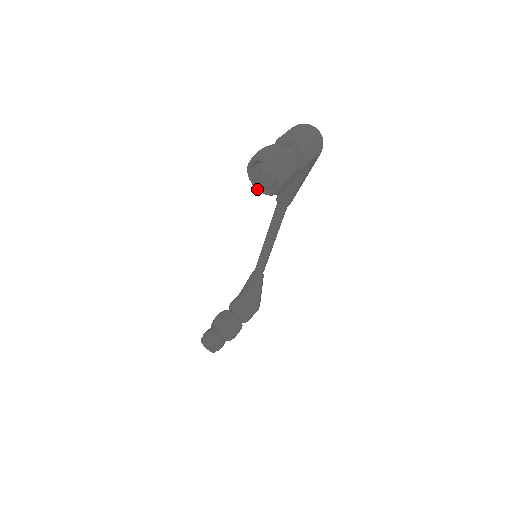
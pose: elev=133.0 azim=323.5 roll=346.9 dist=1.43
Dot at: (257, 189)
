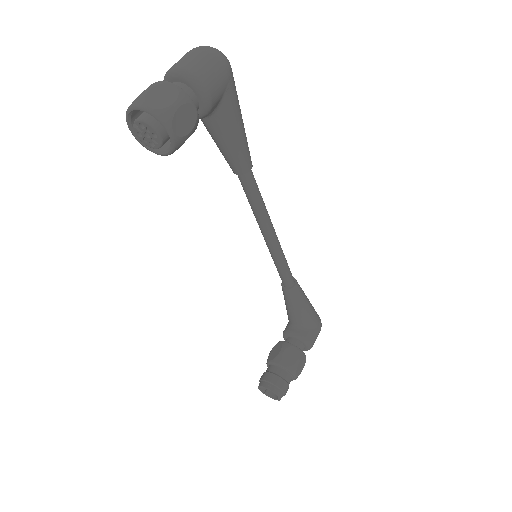
Dot at: (158, 154)
